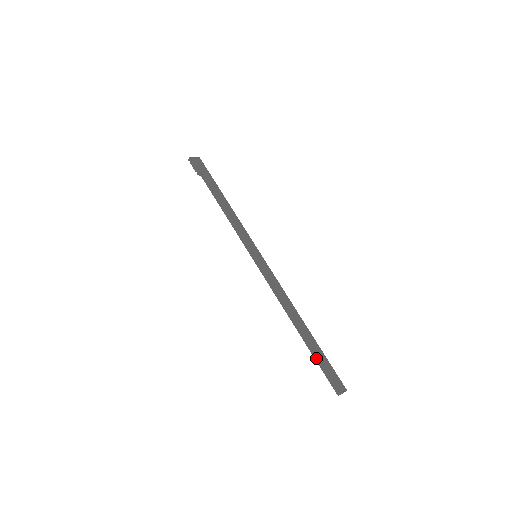
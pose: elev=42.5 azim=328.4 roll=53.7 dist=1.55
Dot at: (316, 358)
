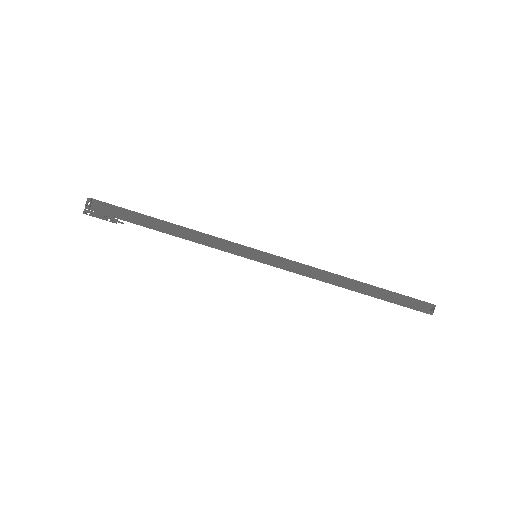
Dot at: (388, 301)
